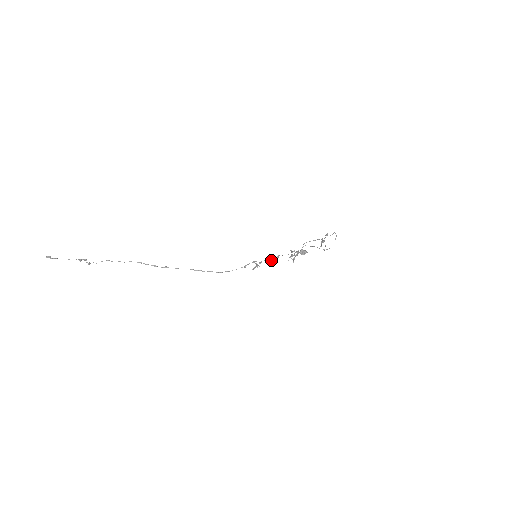
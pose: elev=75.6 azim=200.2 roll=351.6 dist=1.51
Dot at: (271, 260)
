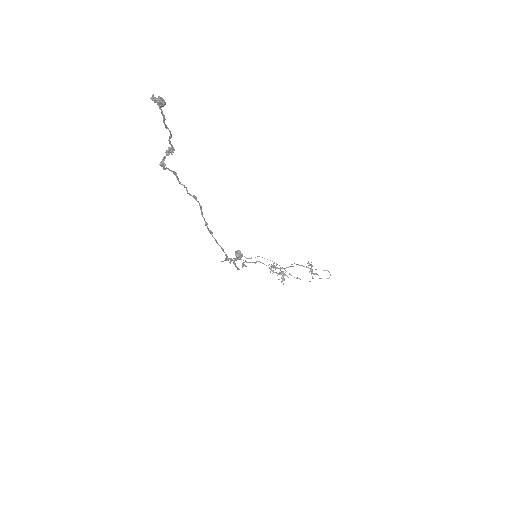
Dot at: (245, 261)
